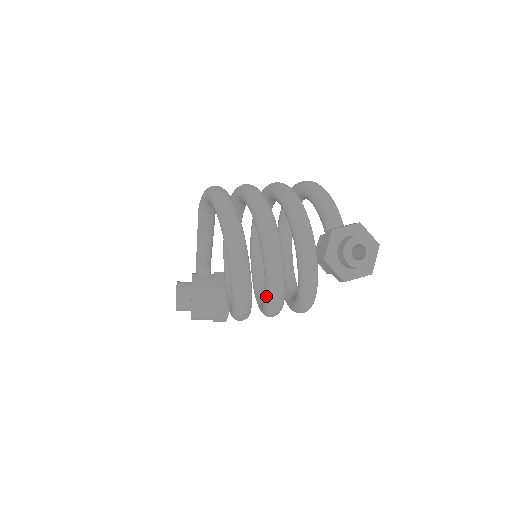
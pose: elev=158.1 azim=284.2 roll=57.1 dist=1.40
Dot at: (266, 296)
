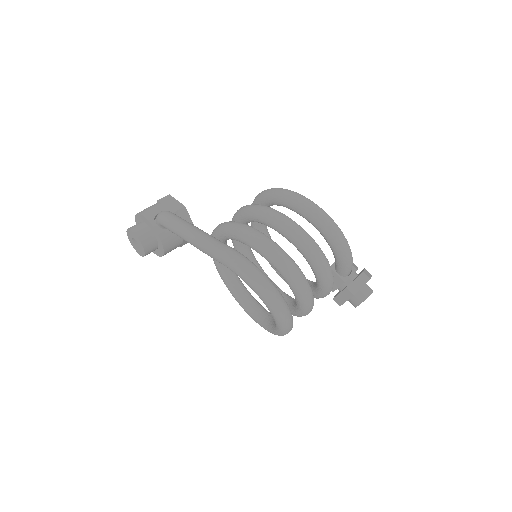
Dot at: occluded
